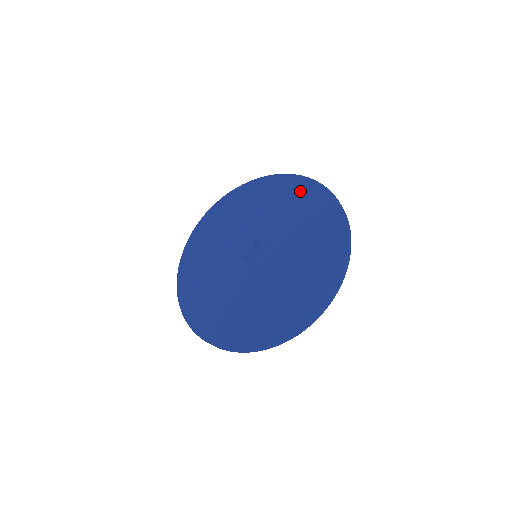
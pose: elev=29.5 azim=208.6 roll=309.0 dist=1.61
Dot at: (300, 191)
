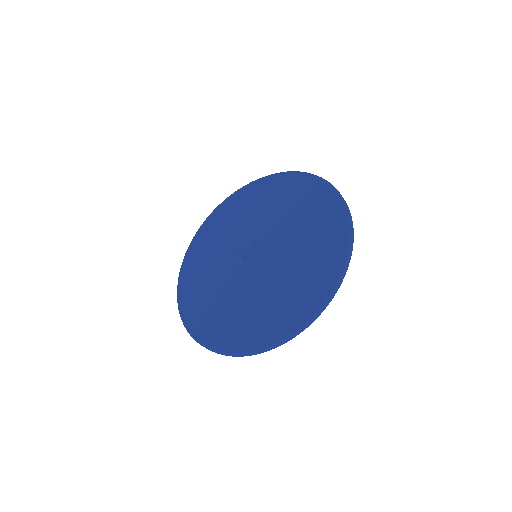
Dot at: (264, 188)
